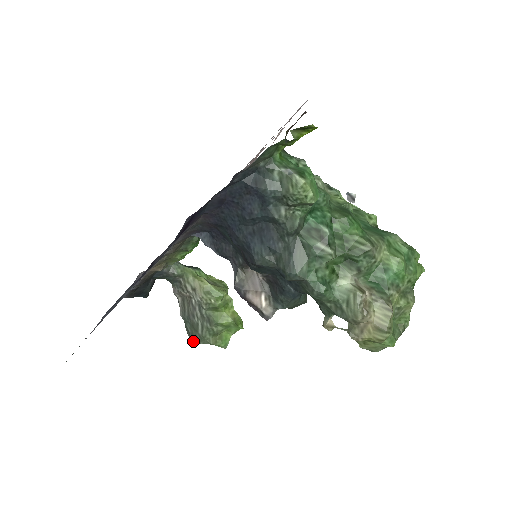
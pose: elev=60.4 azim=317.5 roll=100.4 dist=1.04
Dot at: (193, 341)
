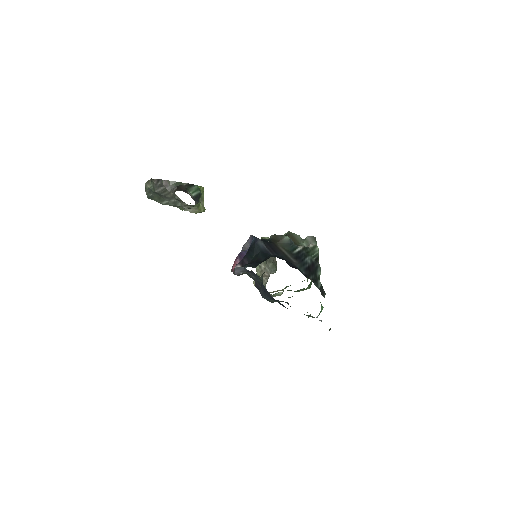
Dot at: occluded
